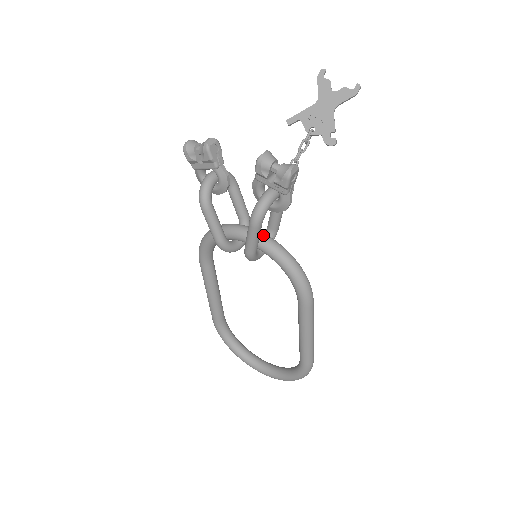
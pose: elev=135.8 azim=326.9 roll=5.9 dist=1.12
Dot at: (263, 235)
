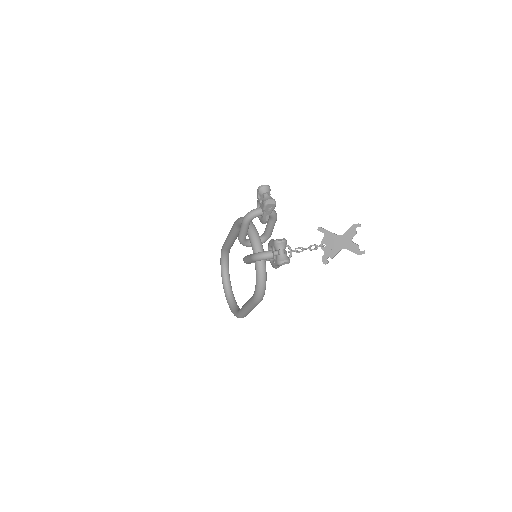
Dot at: occluded
